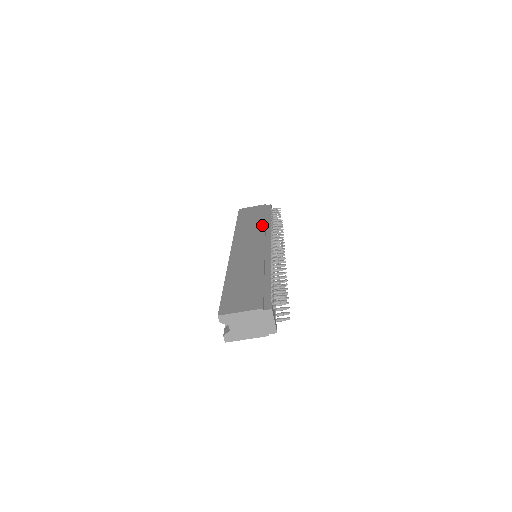
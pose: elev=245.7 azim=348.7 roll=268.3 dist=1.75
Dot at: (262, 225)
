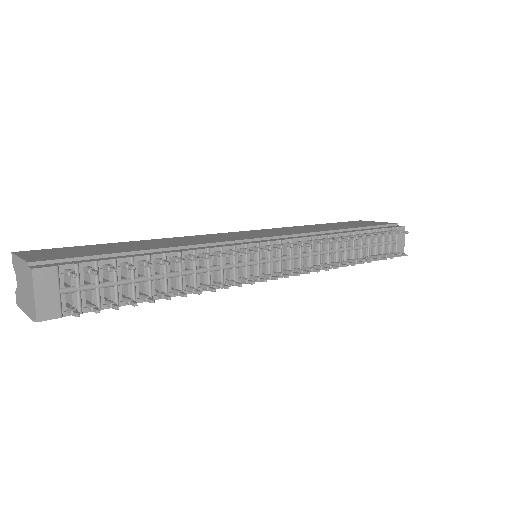
Dot at: (325, 229)
